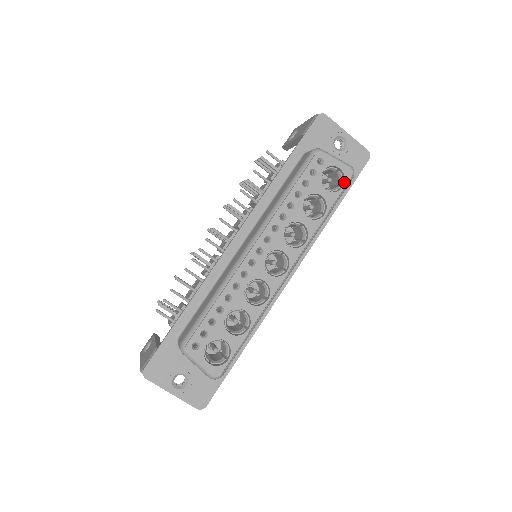
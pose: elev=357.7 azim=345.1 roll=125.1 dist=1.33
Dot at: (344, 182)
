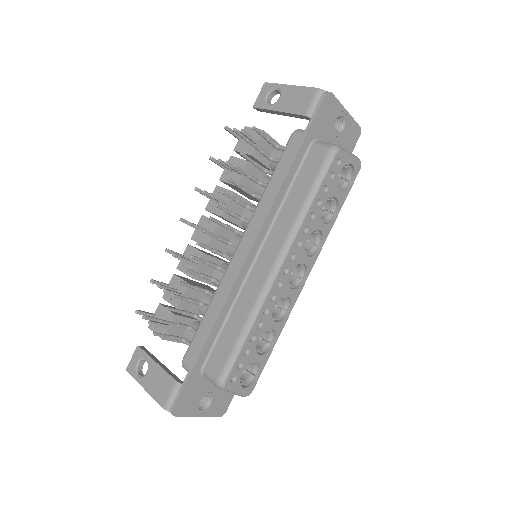
Dot at: (354, 178)
